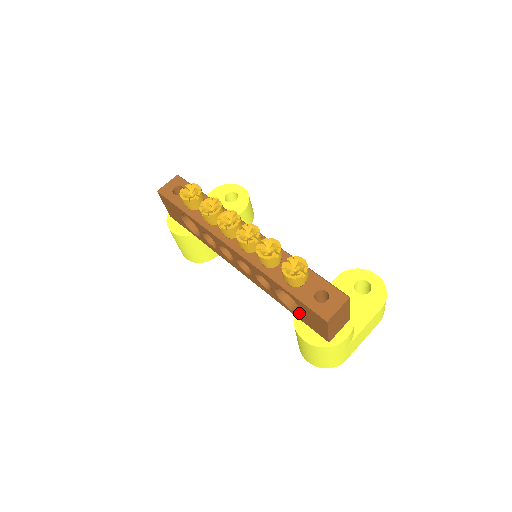
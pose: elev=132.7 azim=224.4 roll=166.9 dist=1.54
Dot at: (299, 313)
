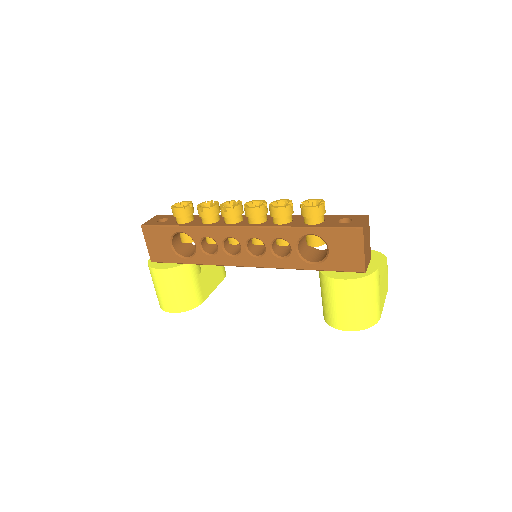
Dot at: (327, 257)
